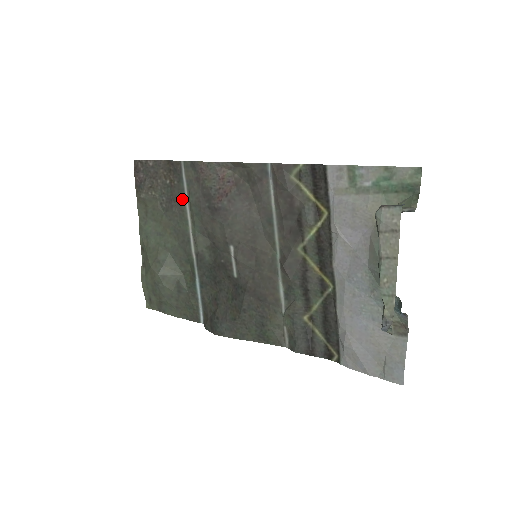
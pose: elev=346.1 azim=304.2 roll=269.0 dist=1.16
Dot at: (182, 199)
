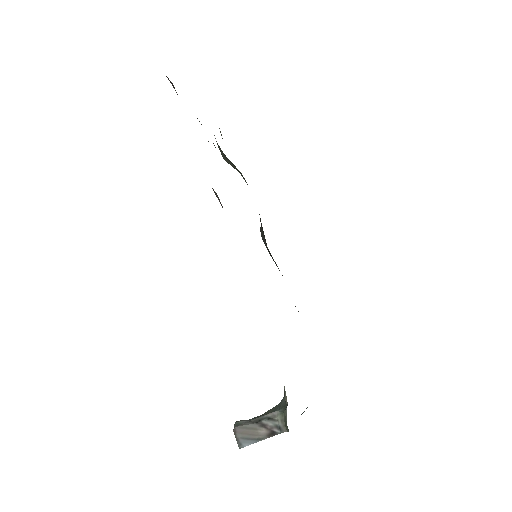
Dot at: occluded
